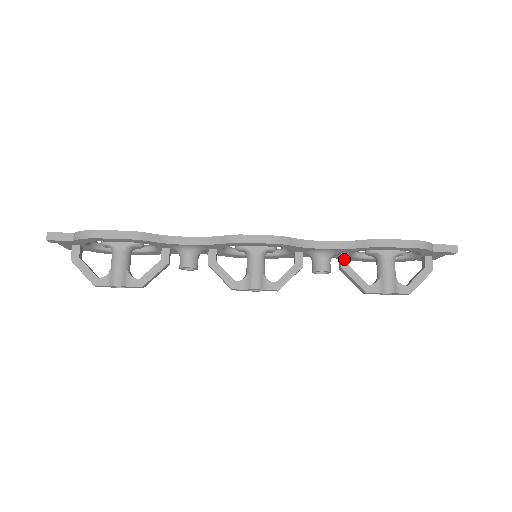
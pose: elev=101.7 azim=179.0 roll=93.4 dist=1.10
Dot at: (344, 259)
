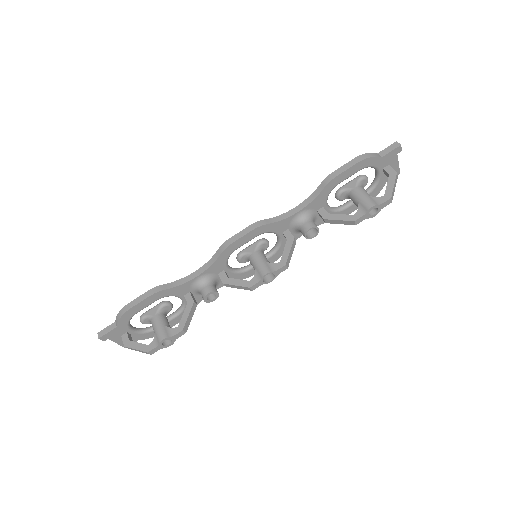
Dot at: (322, 212)
